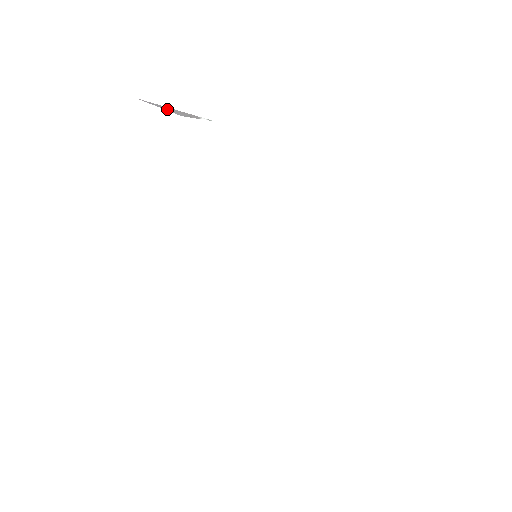
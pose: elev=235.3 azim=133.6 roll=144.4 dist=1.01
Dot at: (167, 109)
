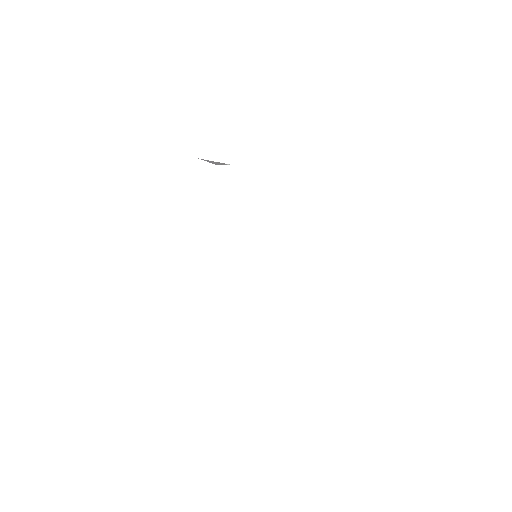
Dot at: (211, 162)
